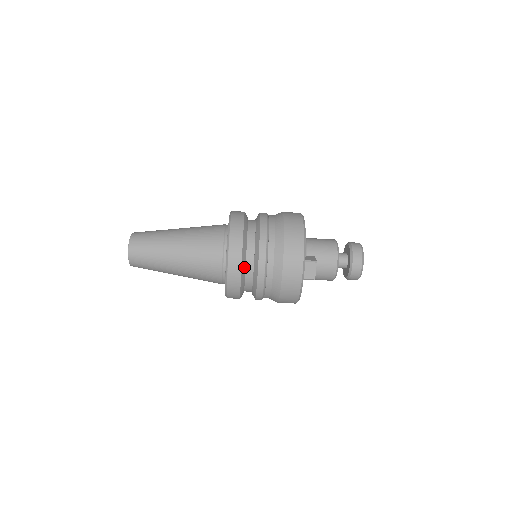
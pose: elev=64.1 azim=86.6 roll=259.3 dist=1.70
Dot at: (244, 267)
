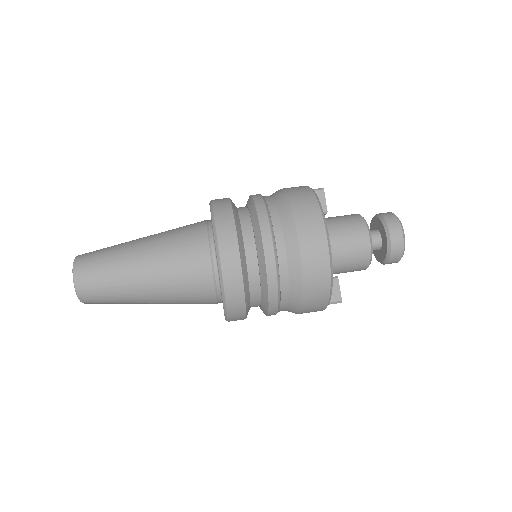
Dot at: occluded
